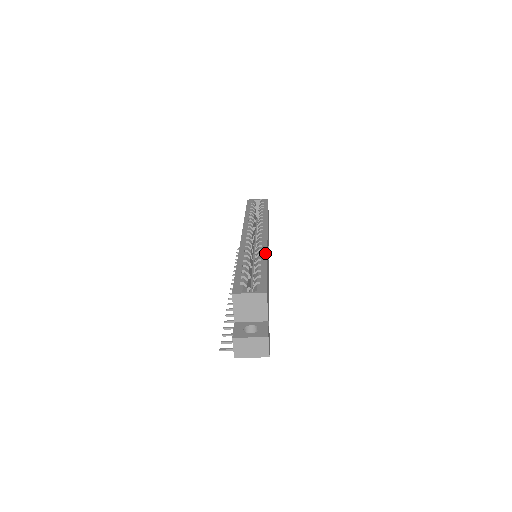
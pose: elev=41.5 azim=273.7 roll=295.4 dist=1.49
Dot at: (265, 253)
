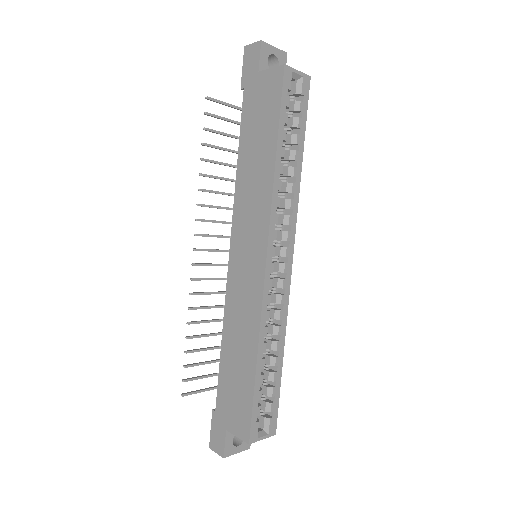
Dot at: (284, 333)
